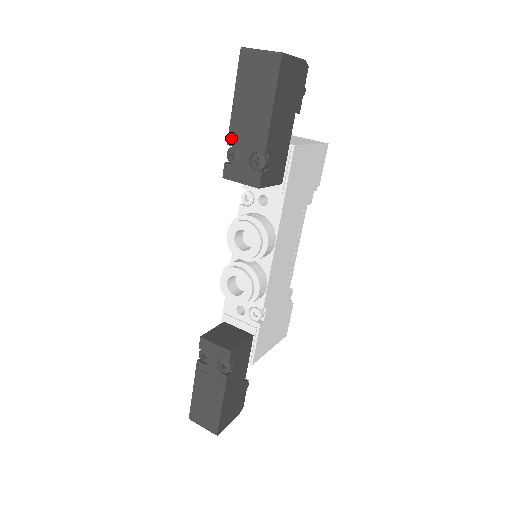
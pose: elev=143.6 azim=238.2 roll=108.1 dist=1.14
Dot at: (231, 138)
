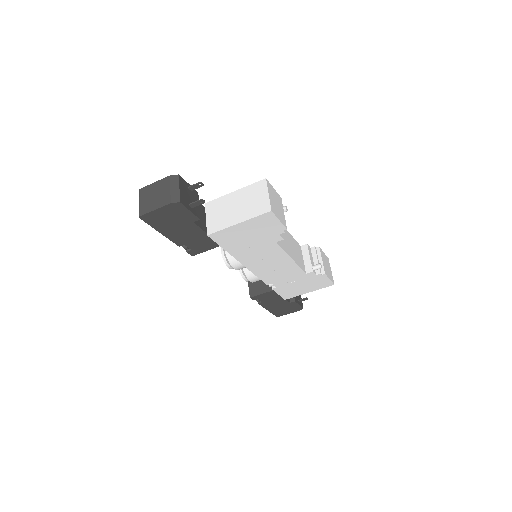
Dot at: occluded
